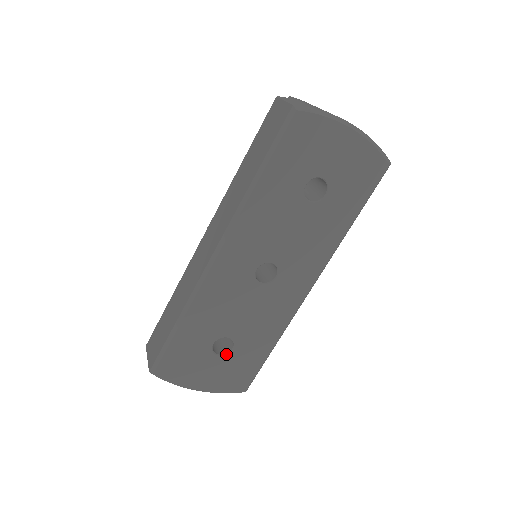
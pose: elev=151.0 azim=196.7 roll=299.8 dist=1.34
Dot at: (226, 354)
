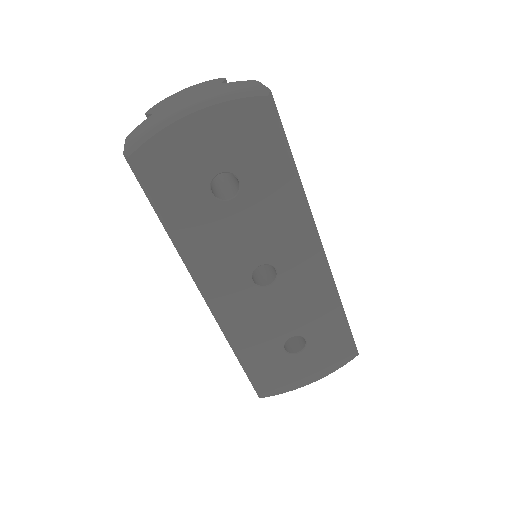
Dot at: (304, 347)
